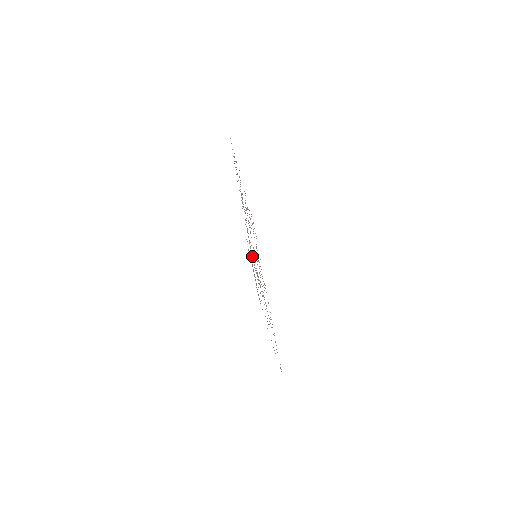
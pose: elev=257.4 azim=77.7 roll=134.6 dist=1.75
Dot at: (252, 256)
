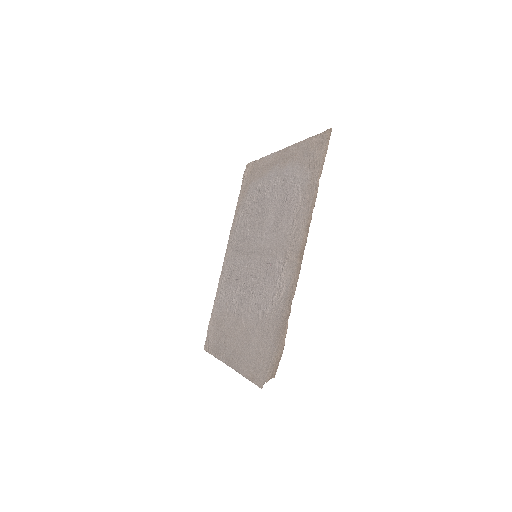
Dot at: (274, 302)
